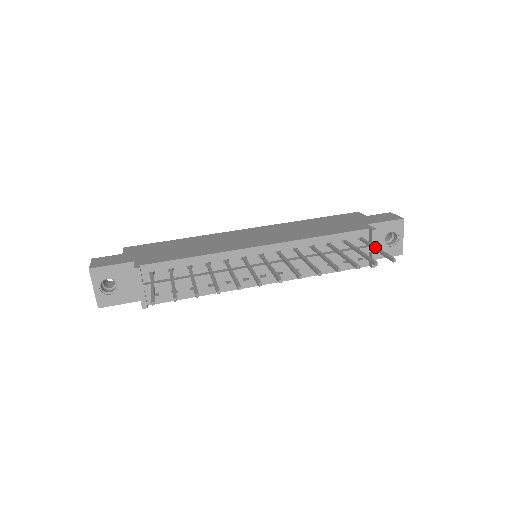
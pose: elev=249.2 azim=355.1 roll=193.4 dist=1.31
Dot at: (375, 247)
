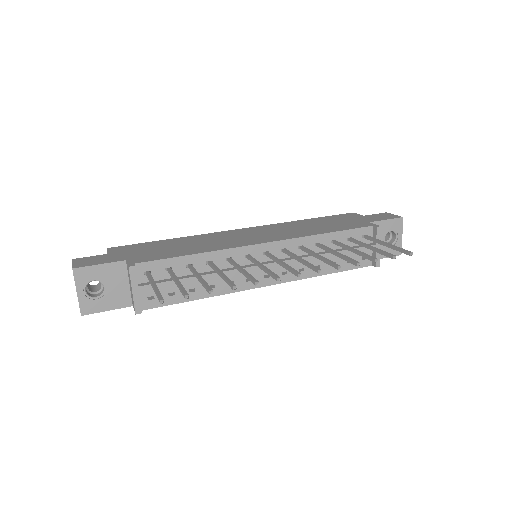
Dot at: (385, 243)
